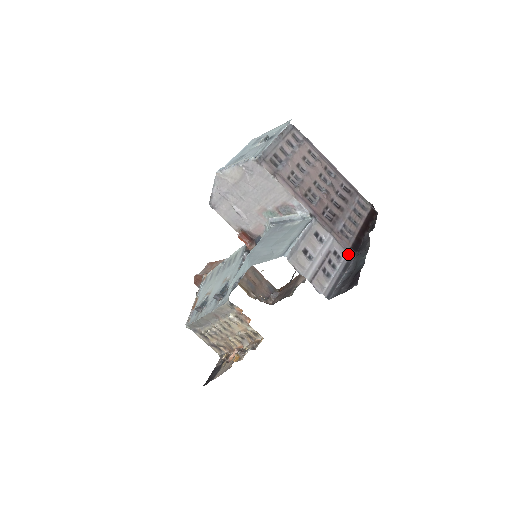
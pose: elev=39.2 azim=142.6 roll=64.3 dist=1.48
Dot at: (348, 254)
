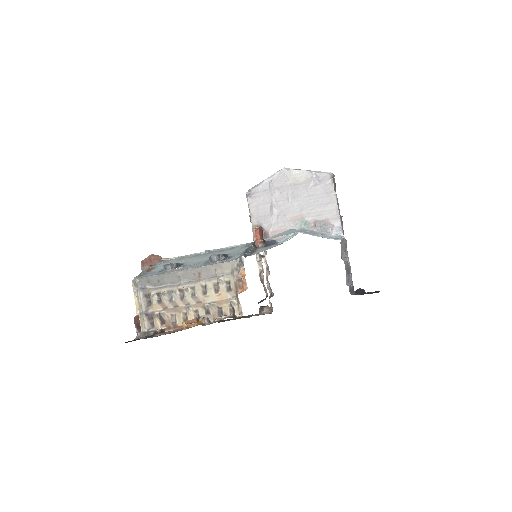
Dot at: (353, 286)
